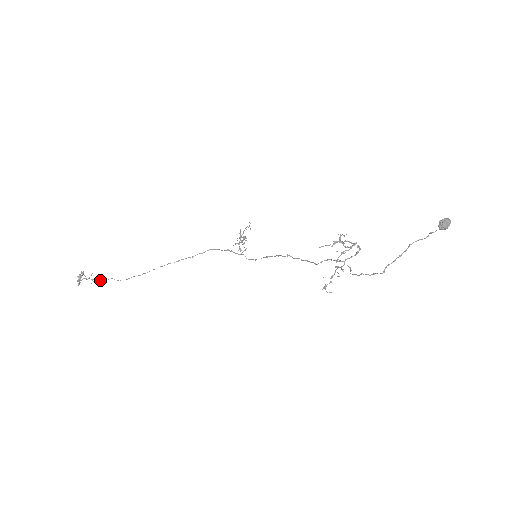
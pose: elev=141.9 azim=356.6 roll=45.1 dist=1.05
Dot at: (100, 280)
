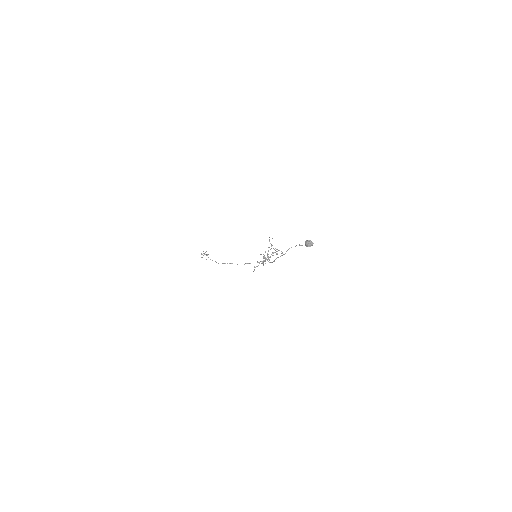
Dot at: (210, 259)
